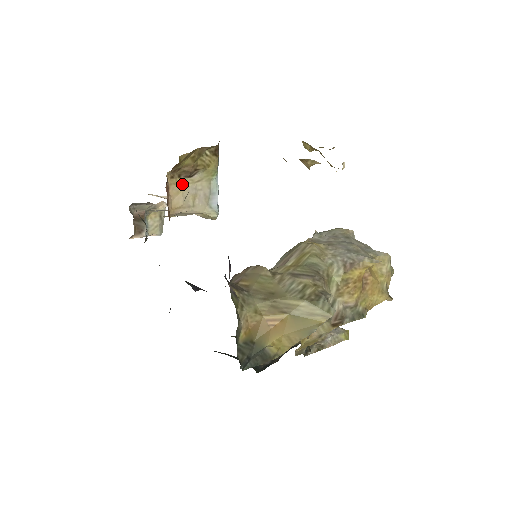
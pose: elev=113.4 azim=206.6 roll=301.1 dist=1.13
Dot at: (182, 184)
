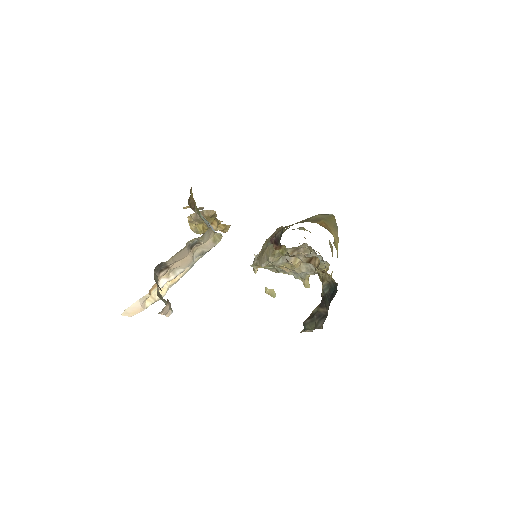
Dot at: occluded
